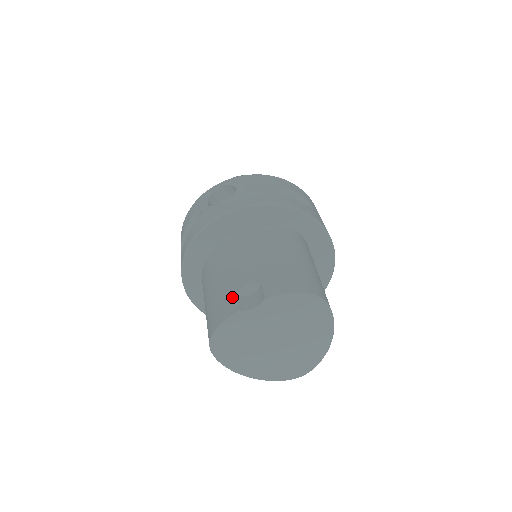
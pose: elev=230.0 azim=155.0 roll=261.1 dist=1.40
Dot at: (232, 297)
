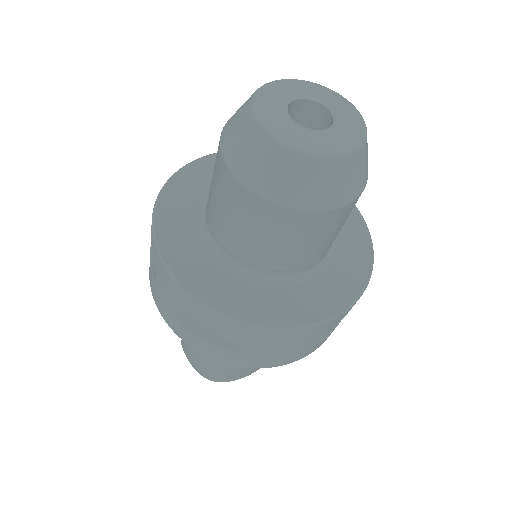
Dot at: occluded
